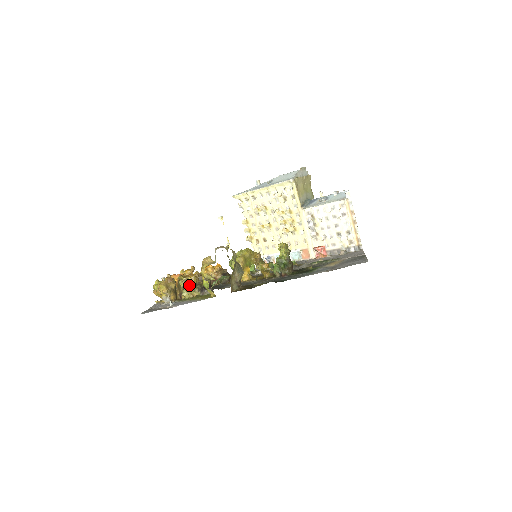
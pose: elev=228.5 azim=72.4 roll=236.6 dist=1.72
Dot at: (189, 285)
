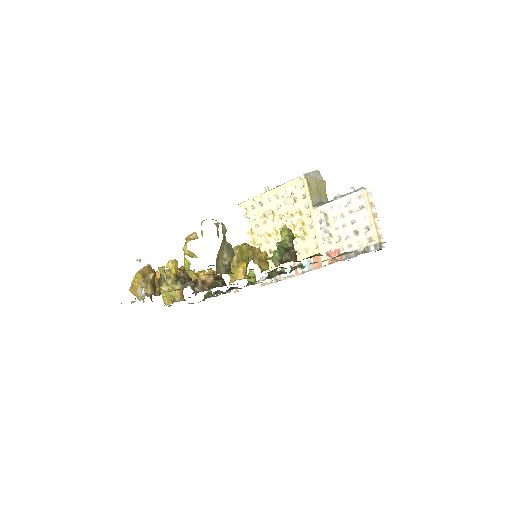
Dot at: (170, 276)
